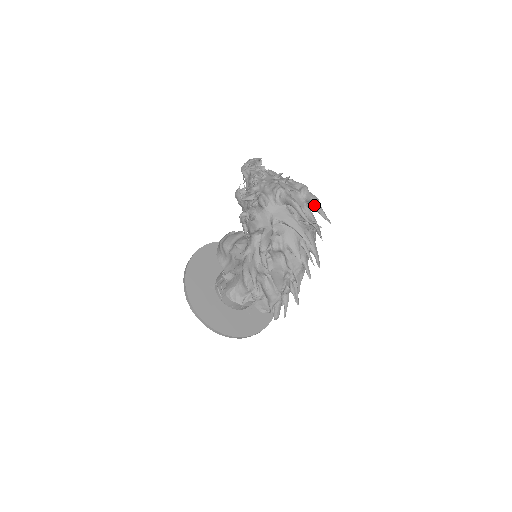
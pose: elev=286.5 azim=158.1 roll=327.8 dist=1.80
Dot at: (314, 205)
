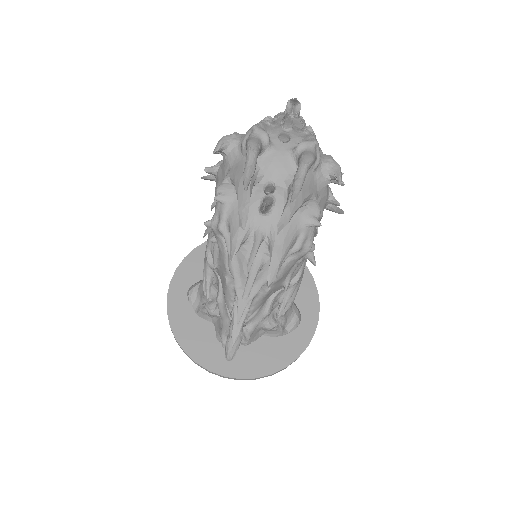
Dot at: (297, 169)
